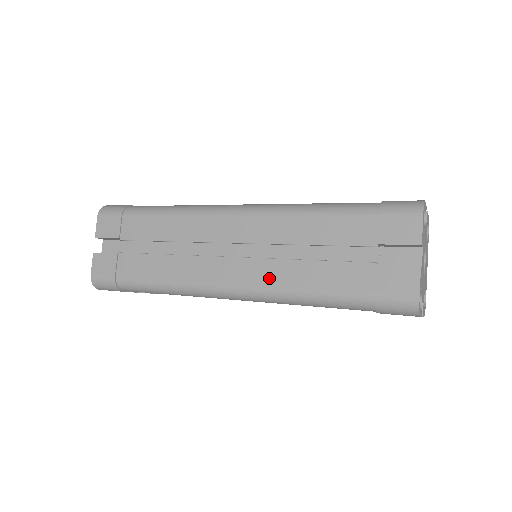
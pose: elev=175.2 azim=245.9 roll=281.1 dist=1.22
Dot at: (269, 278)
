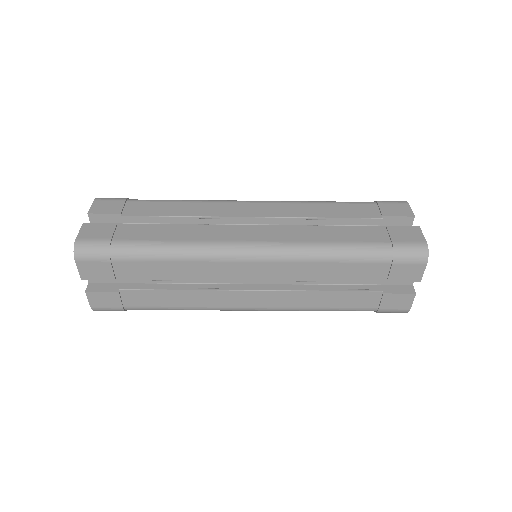
Dot at: (294, 236)
